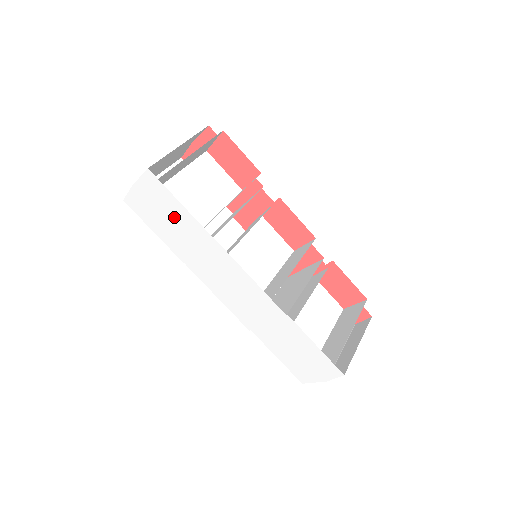
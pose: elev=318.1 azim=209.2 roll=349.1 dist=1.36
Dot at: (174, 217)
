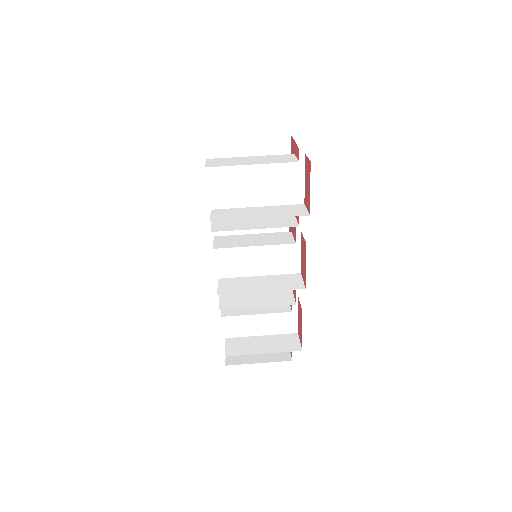
Dot at: occluded
